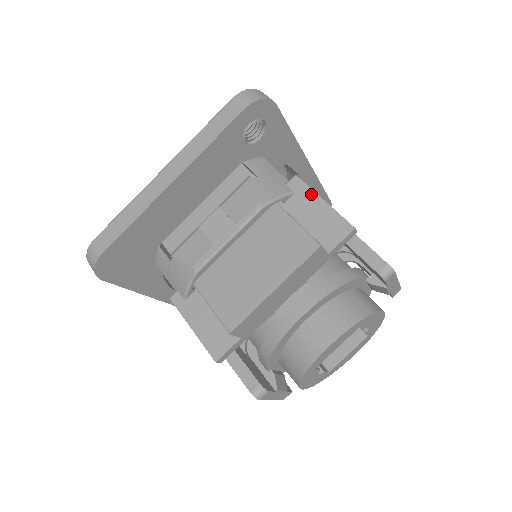
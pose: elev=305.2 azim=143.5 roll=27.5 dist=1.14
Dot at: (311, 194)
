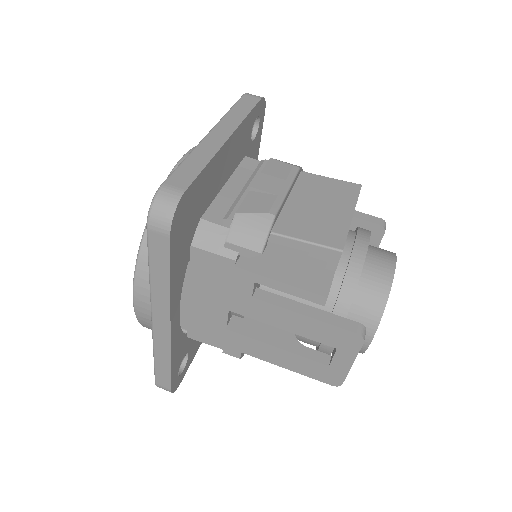
Dot at: occluded
